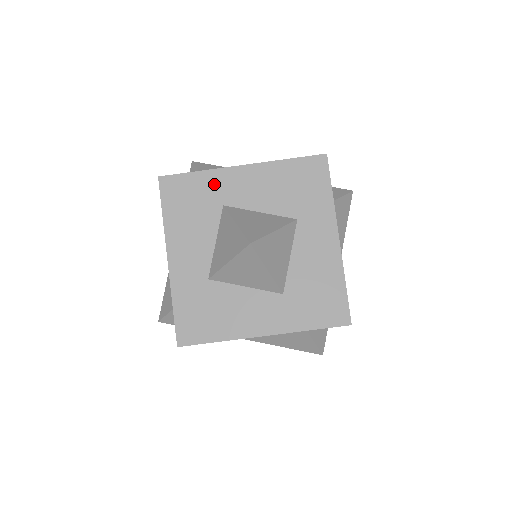
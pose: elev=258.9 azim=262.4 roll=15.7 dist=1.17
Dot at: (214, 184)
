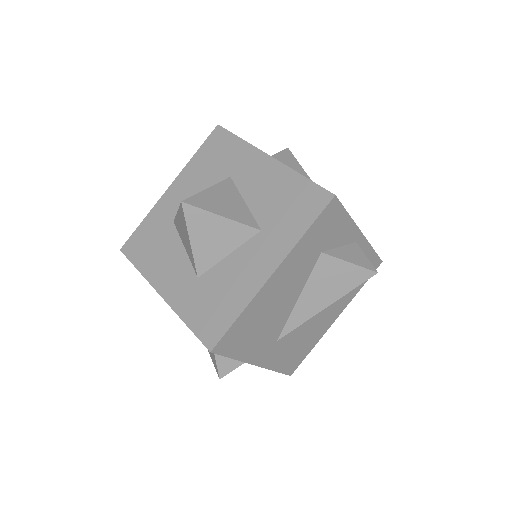
Dot at: (158, 216)
